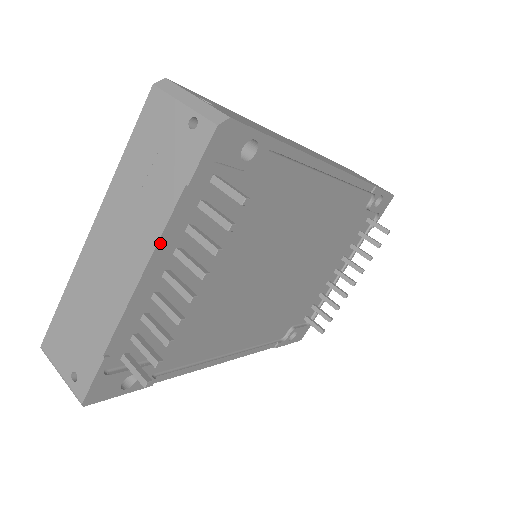
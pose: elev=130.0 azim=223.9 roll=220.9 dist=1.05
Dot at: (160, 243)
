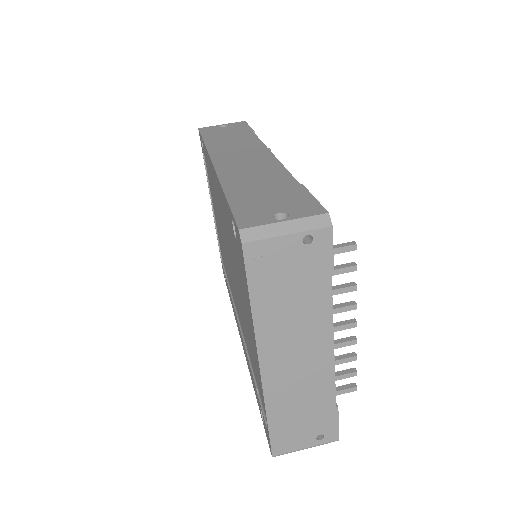
Dot at: (332, 321)
